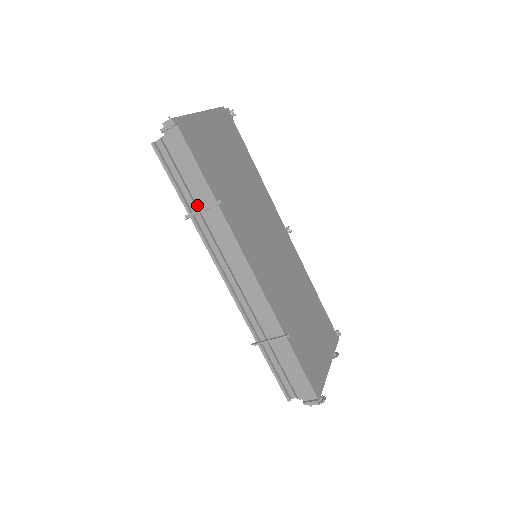
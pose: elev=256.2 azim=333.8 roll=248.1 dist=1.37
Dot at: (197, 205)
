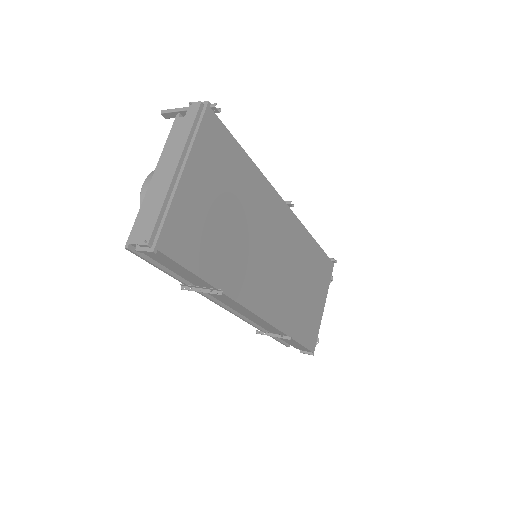
Dot at: (193, 284)
